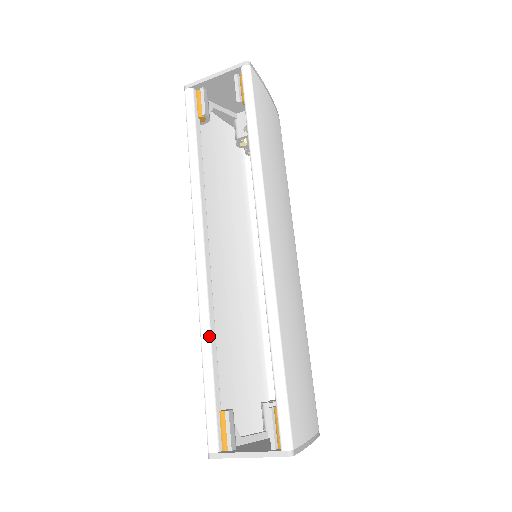
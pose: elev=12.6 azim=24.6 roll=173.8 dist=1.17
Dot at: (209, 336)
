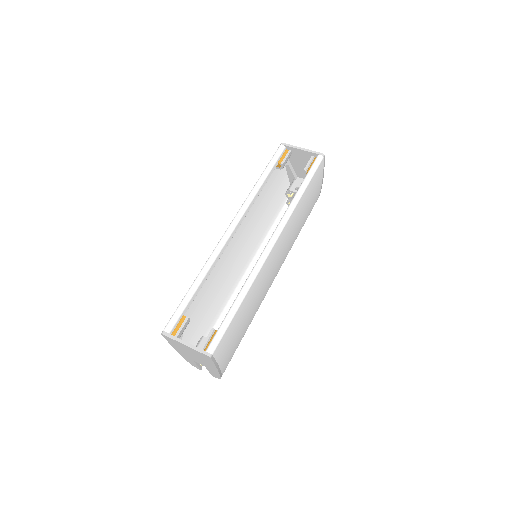
Dot at: (206, 273)
